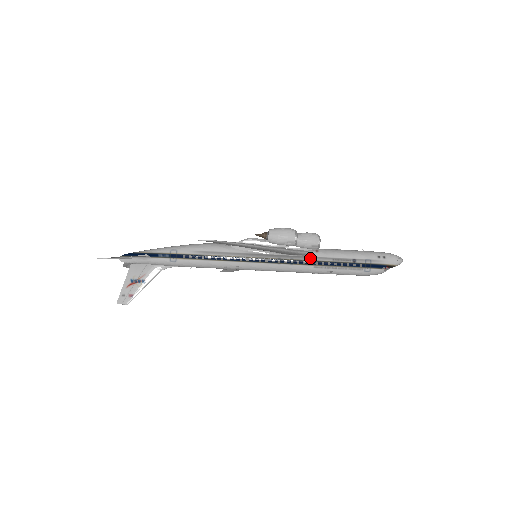
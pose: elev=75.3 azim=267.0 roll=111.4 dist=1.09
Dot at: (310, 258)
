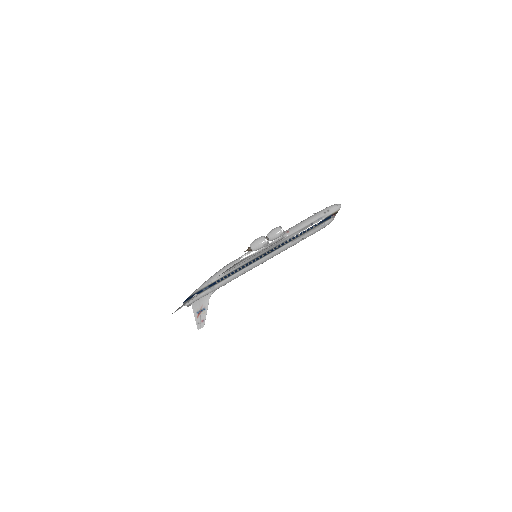
Dot at: (286, 239)
